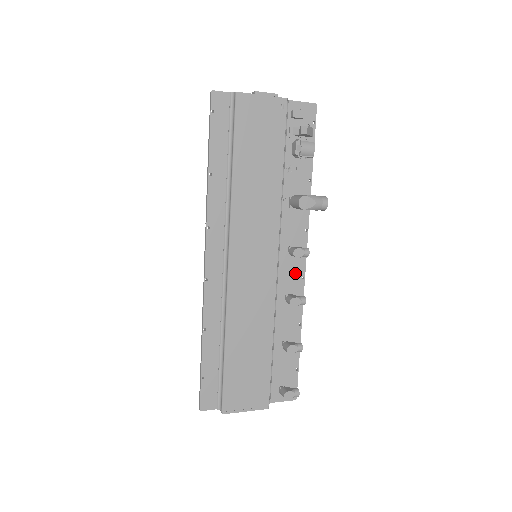
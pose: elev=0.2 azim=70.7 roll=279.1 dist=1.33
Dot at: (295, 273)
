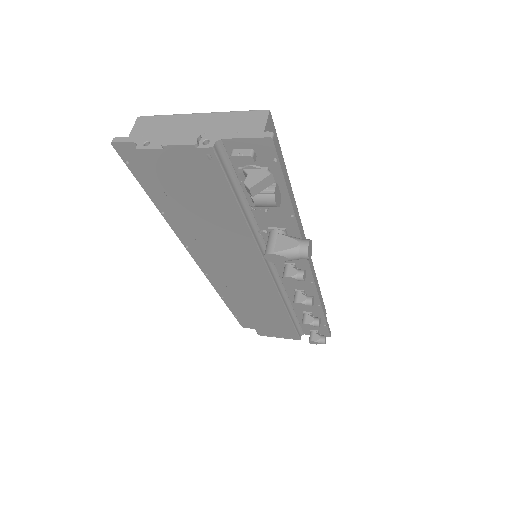
Dot at: occluded
